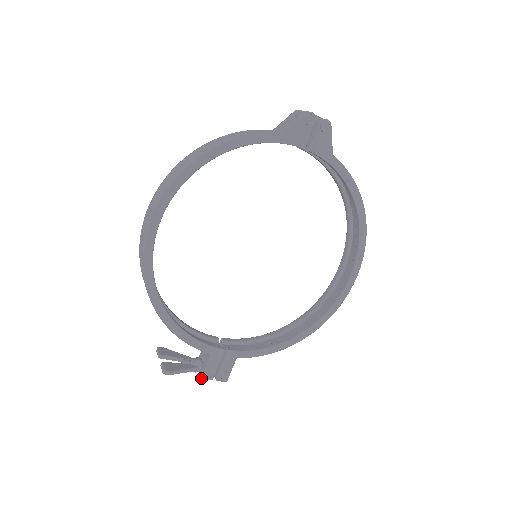
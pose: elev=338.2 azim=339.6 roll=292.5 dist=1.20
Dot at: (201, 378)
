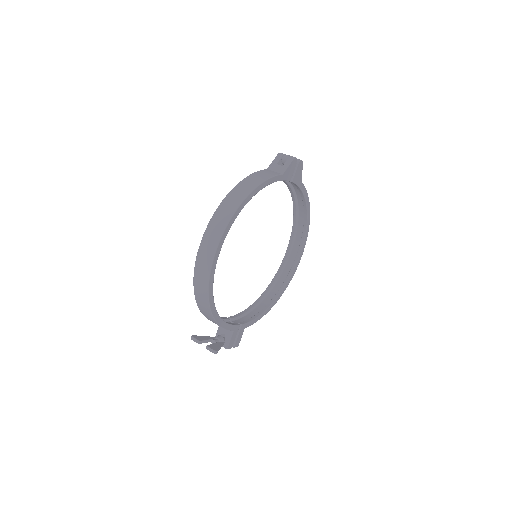
Dot at: occluded
